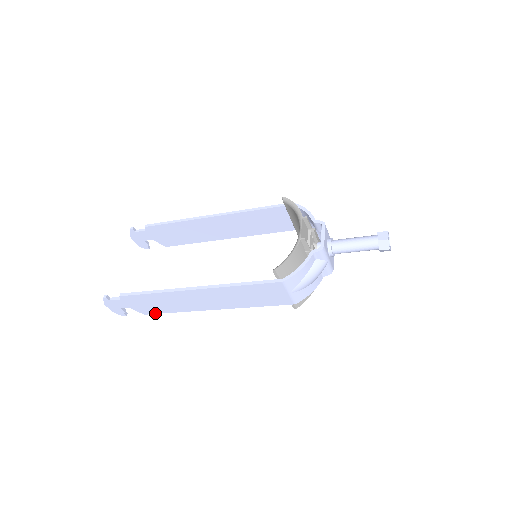
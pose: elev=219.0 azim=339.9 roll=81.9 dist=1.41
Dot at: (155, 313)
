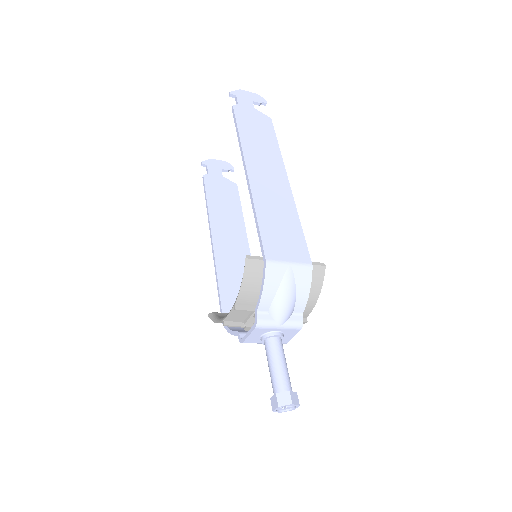
Dot at: (237, 196)
